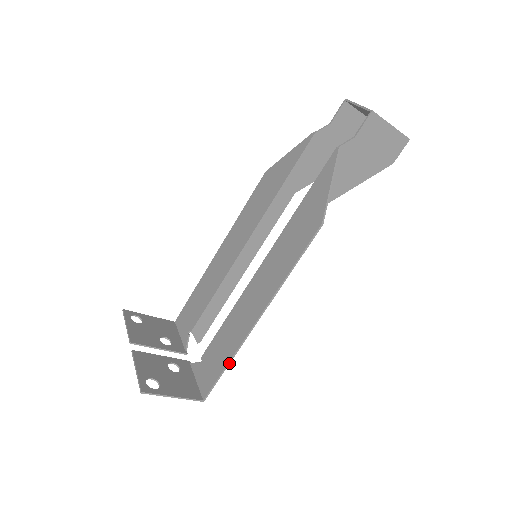
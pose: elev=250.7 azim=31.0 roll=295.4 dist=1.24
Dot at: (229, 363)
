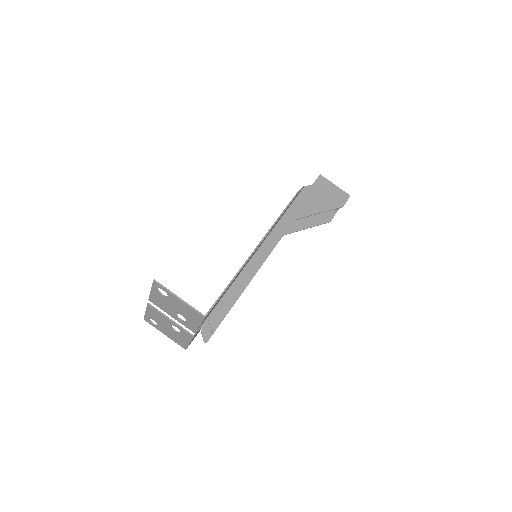
Dot at: (230, 283)
